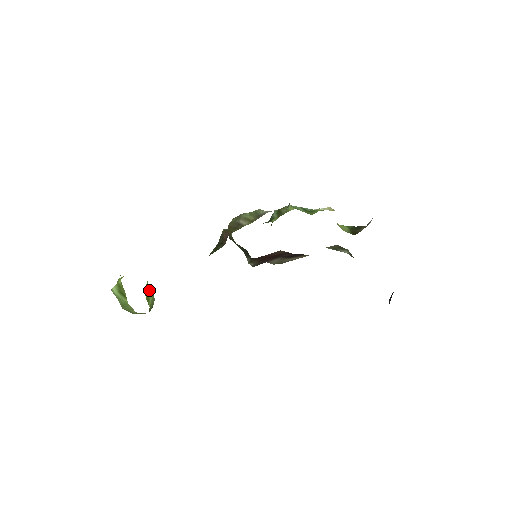
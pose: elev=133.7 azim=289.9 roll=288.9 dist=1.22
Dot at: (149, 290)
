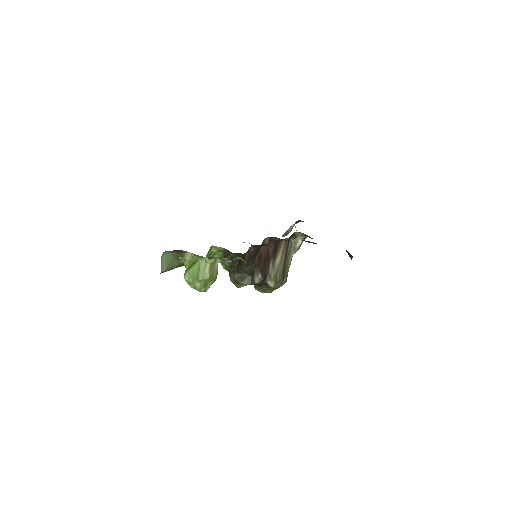
Dot at: occluded
